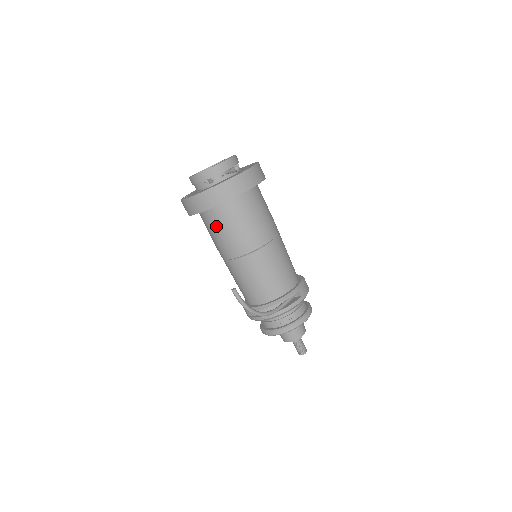
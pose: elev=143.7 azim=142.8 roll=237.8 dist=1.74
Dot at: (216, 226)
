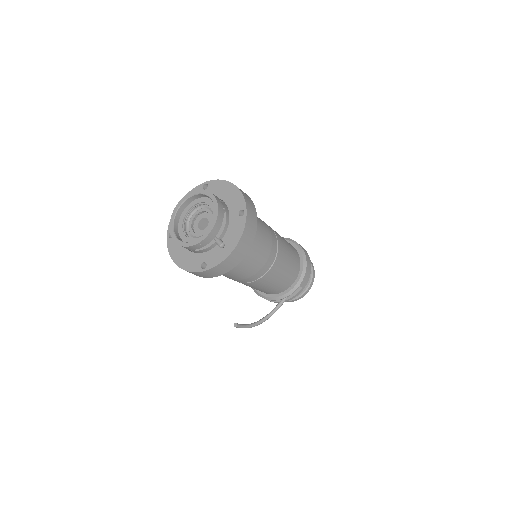
Dot at: occluded
